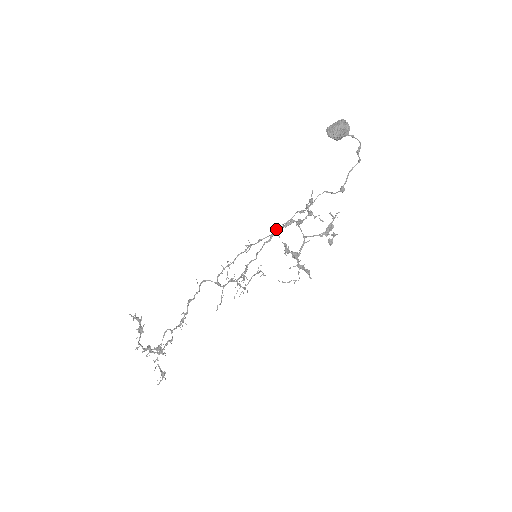
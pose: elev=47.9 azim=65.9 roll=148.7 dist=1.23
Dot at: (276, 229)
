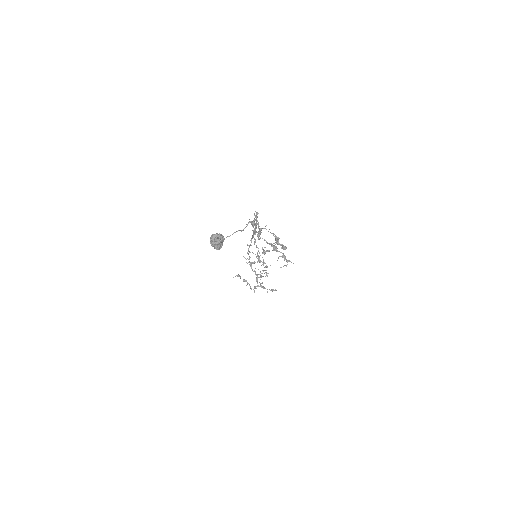
Dot at: (252, 237)
